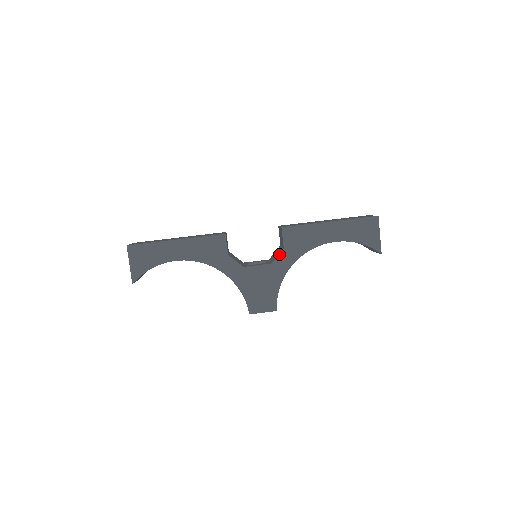
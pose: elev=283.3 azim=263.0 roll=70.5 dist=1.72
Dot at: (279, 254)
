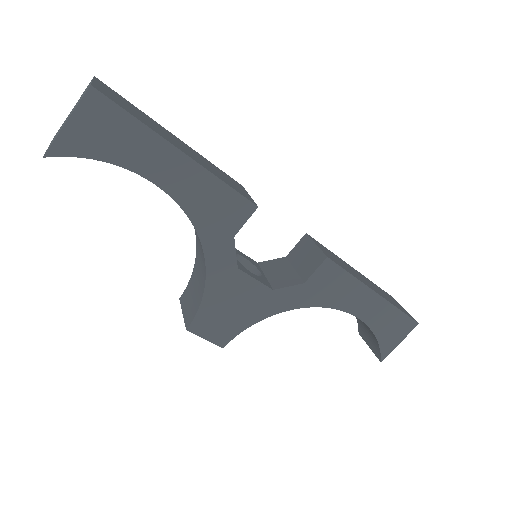
Dot at: (293, 286)
